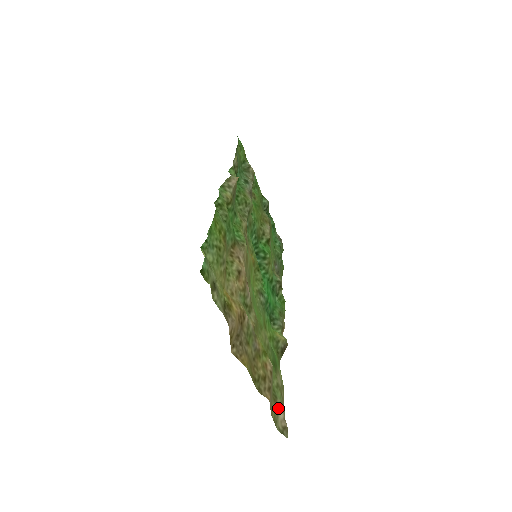
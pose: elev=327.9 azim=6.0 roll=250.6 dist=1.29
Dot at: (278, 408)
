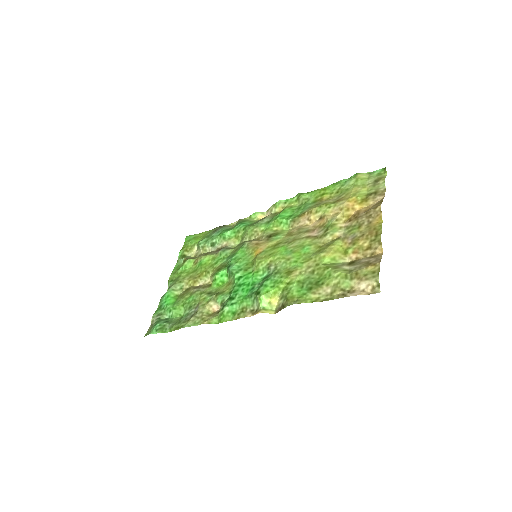
Dot at: (360, 280)
